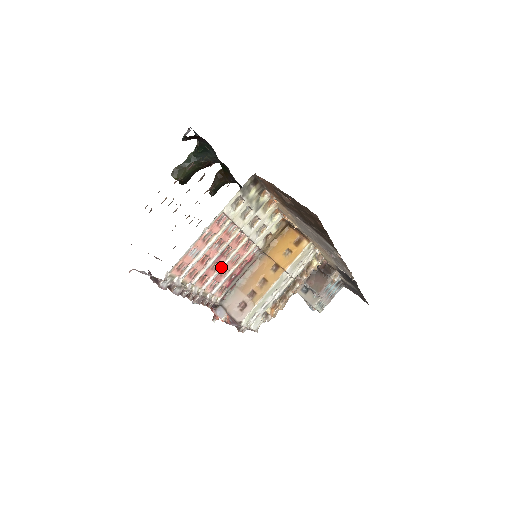
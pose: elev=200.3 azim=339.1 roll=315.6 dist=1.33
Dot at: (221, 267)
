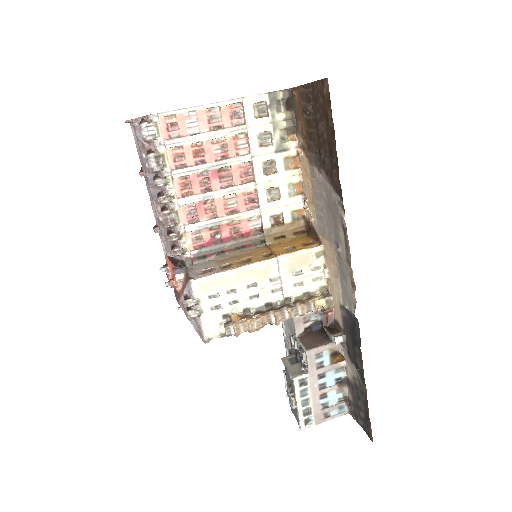
Dot at: (211, 193)
